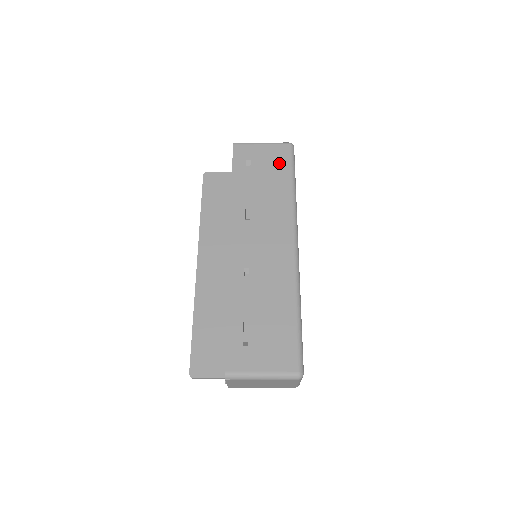
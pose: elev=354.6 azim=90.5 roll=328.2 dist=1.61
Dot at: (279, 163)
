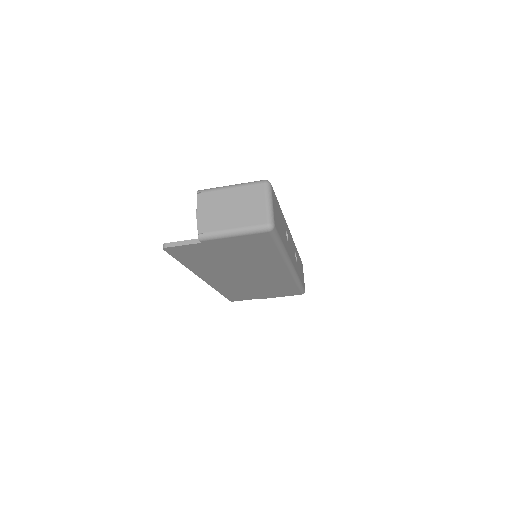
Dot at: occluded
